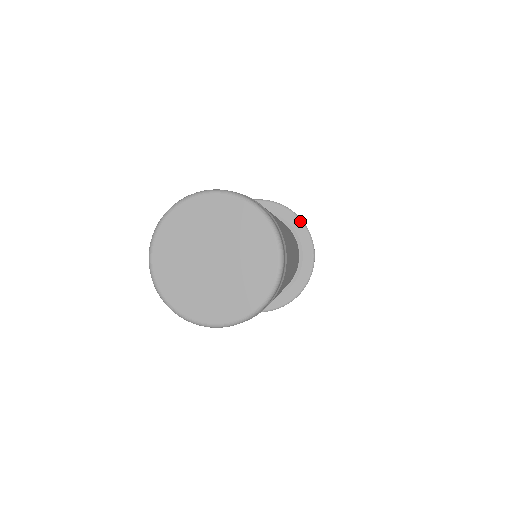
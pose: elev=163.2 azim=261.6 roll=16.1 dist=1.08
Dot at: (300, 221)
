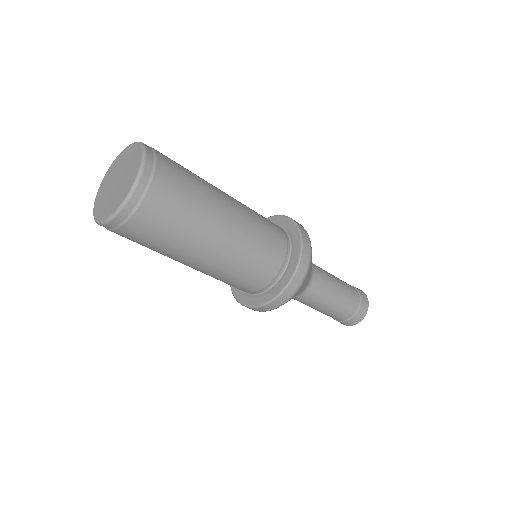
Dot at: (298, 231)
